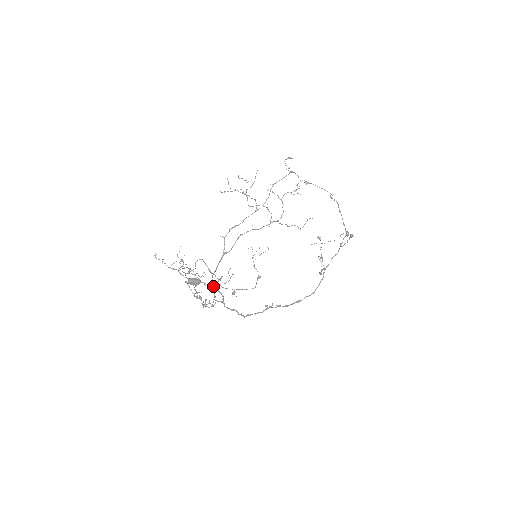
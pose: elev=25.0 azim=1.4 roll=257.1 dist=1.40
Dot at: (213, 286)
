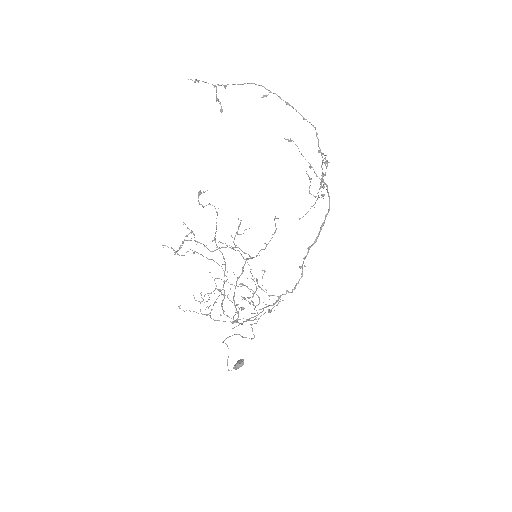
Dot at: (249, 319)
